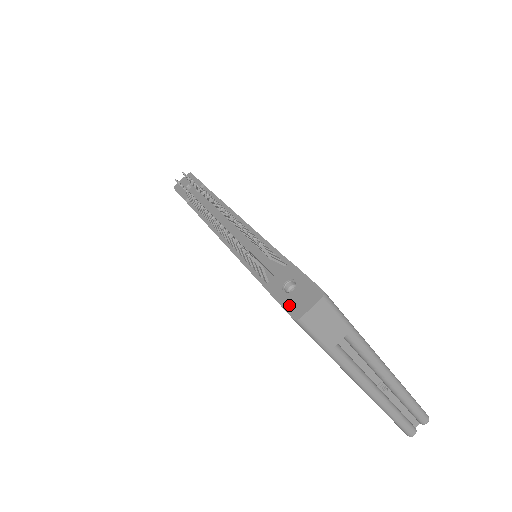
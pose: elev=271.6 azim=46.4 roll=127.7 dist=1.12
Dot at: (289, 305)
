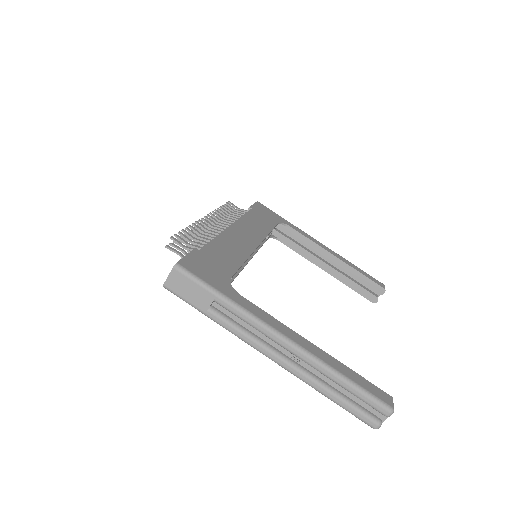
Dot at: occluded
